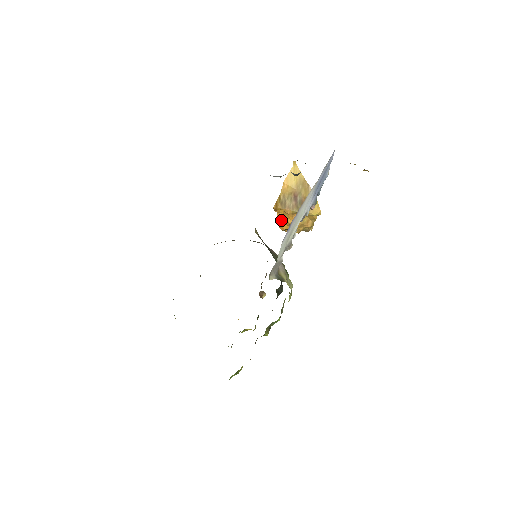
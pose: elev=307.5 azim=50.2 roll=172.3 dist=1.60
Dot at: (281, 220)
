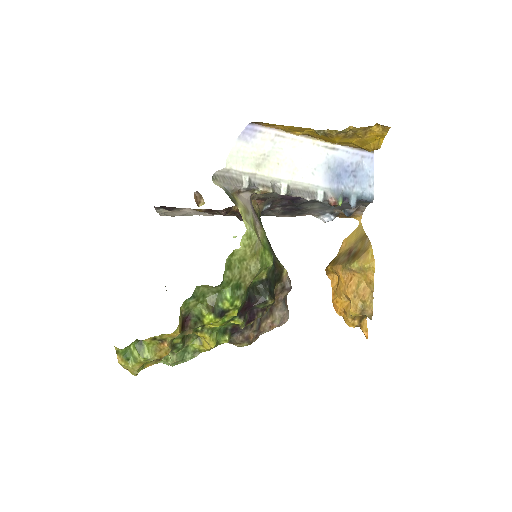
Dot at: (335, 292)
